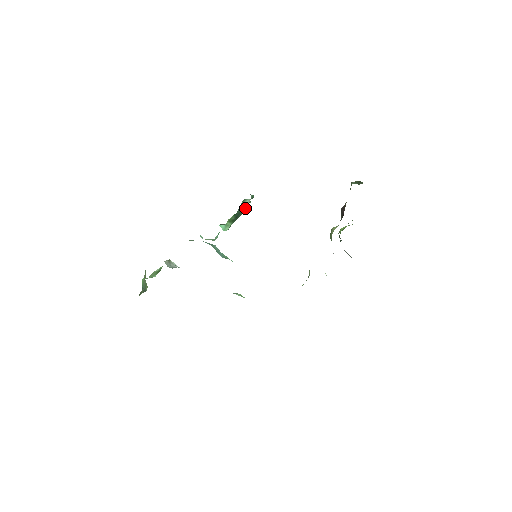
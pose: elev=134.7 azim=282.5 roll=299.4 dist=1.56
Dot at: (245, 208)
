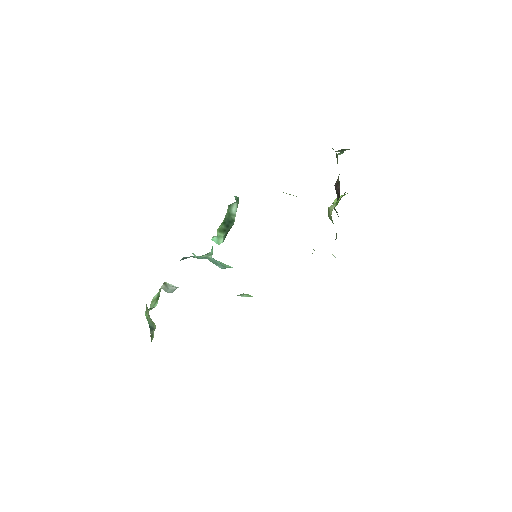
Dot at: (235, 216)
